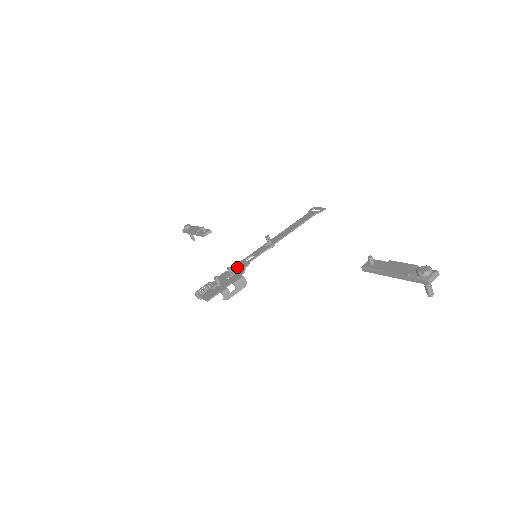
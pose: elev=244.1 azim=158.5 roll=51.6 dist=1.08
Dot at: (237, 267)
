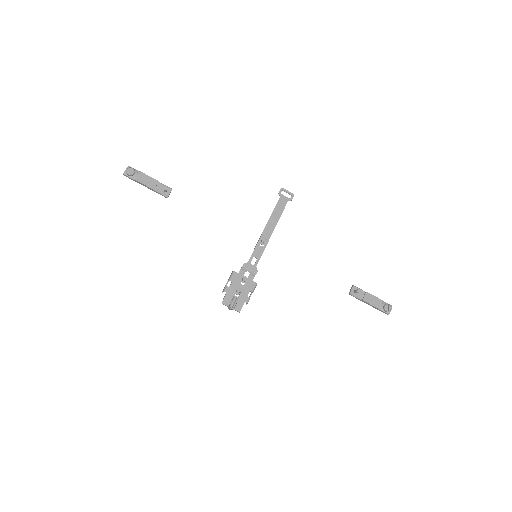
Dot at: (246, 271)
